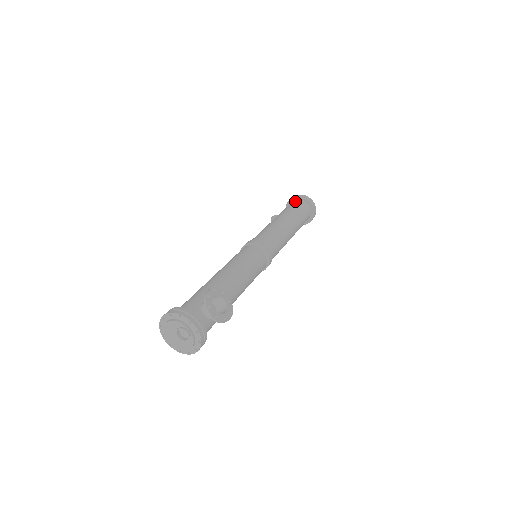
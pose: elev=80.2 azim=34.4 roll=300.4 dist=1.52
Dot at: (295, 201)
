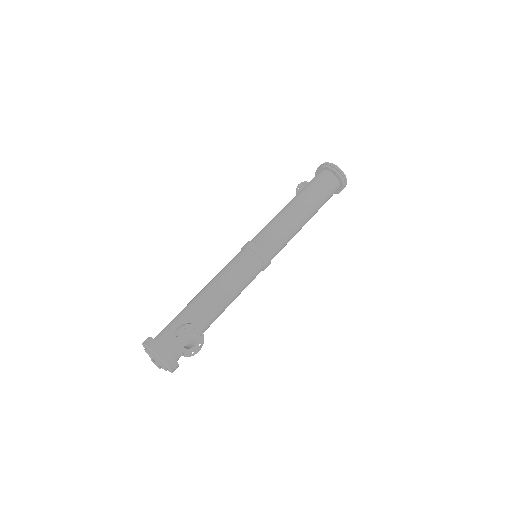
Dot at: (322, 172)
